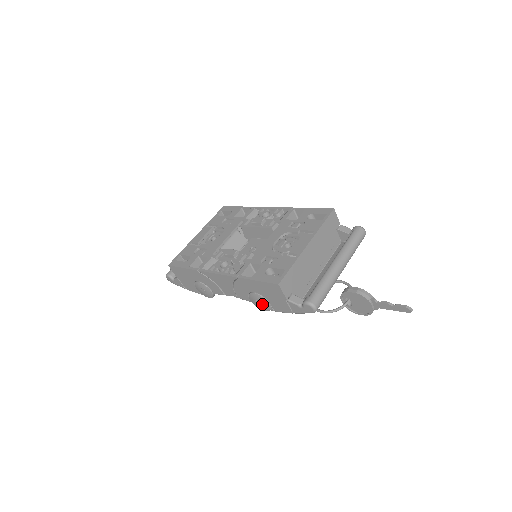
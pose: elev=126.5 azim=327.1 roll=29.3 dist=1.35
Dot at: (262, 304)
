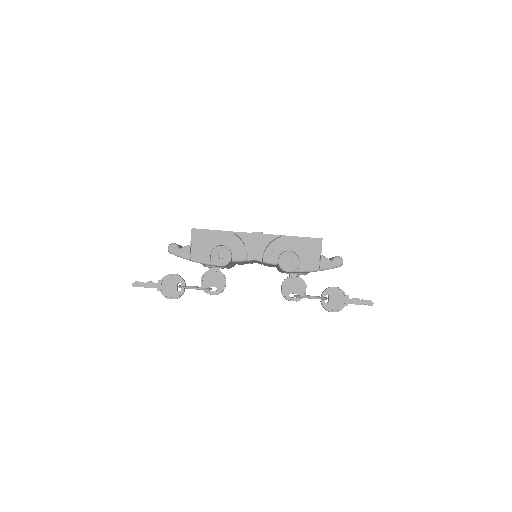
Dot at: (292, 262)
